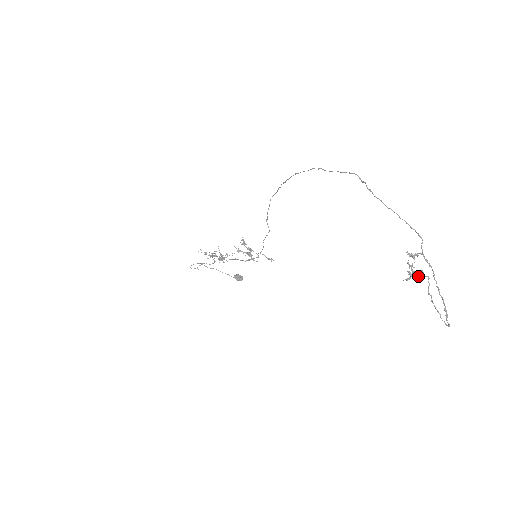
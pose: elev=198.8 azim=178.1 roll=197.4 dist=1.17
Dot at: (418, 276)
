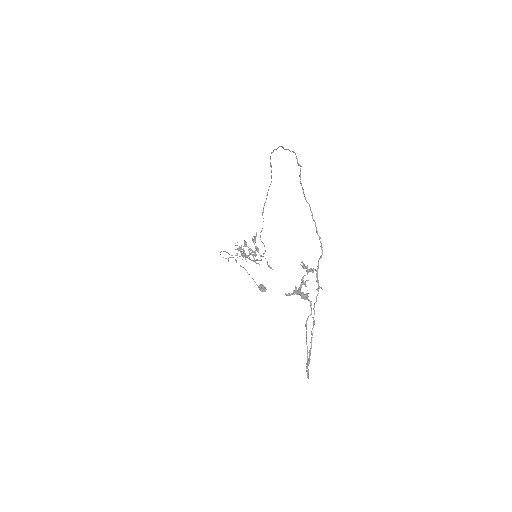
Dot at: (301, 296)
